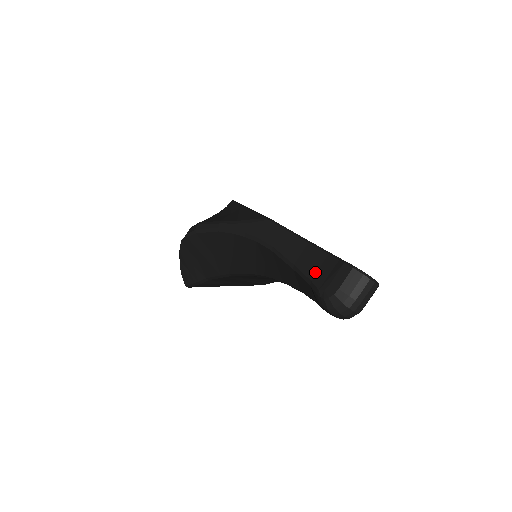
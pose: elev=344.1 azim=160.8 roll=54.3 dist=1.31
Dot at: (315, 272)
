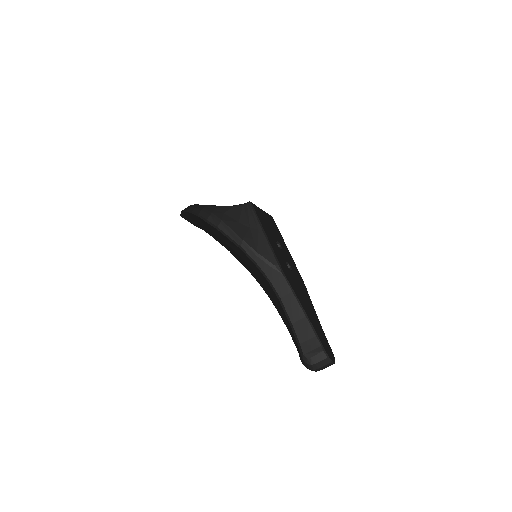
Dot at: (304, 341)
